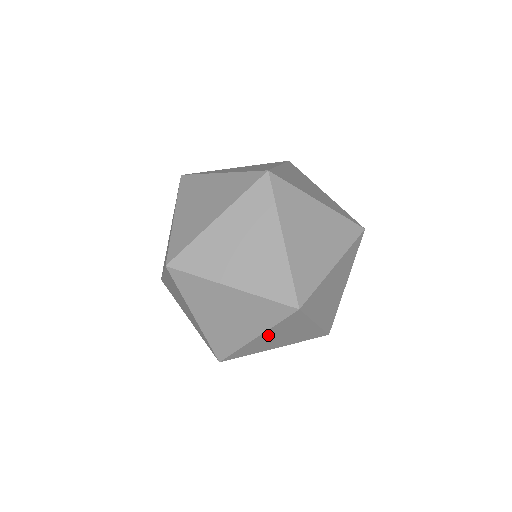
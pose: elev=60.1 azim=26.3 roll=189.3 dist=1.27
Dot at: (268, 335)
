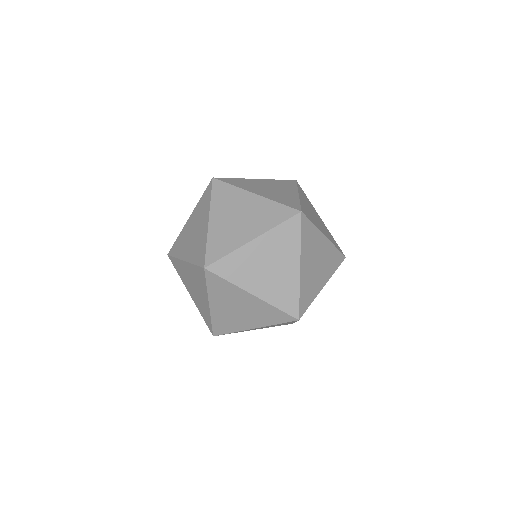
Dot at: (305, 261)
